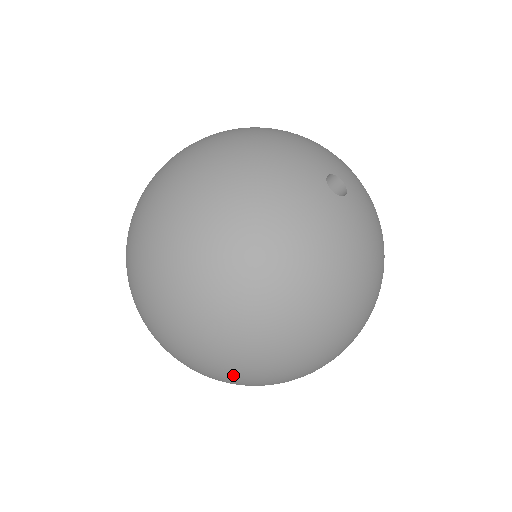
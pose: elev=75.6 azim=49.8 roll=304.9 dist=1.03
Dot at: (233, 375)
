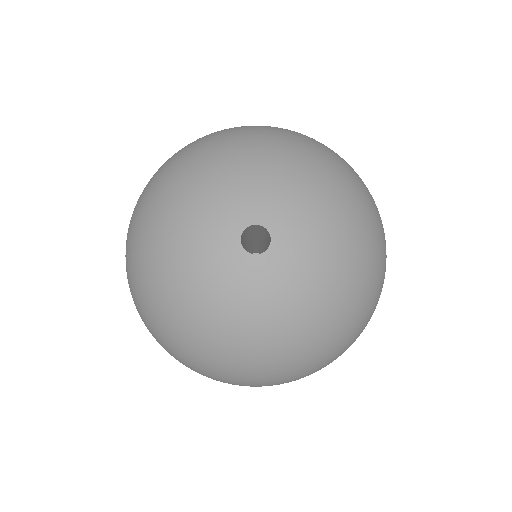
Dot at: occluded
